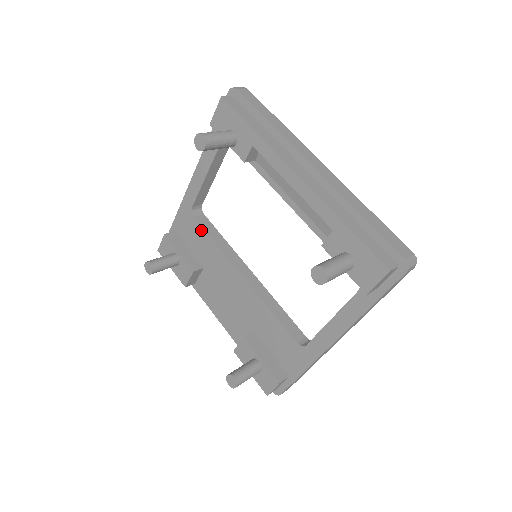
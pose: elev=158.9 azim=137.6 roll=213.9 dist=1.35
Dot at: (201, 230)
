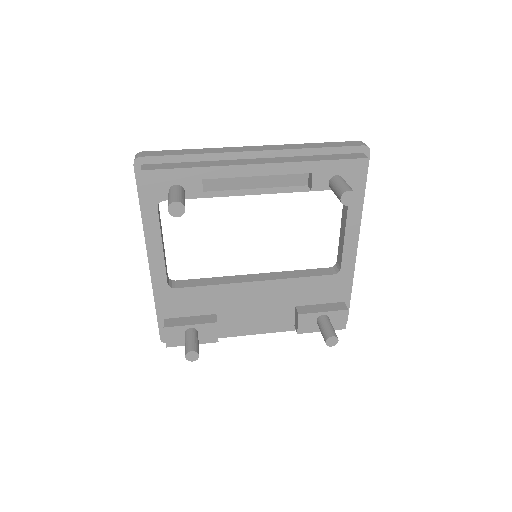
Dot at: (191, 290)
